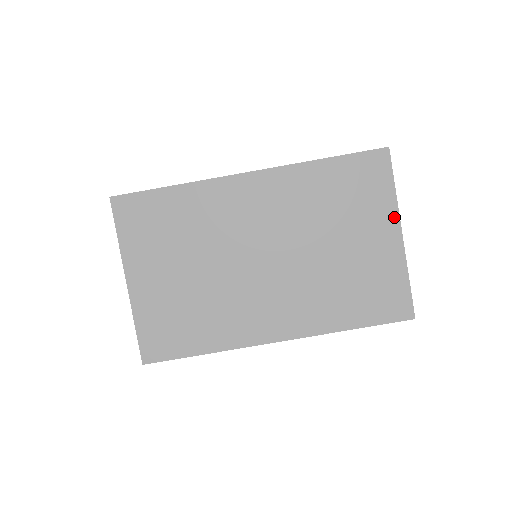
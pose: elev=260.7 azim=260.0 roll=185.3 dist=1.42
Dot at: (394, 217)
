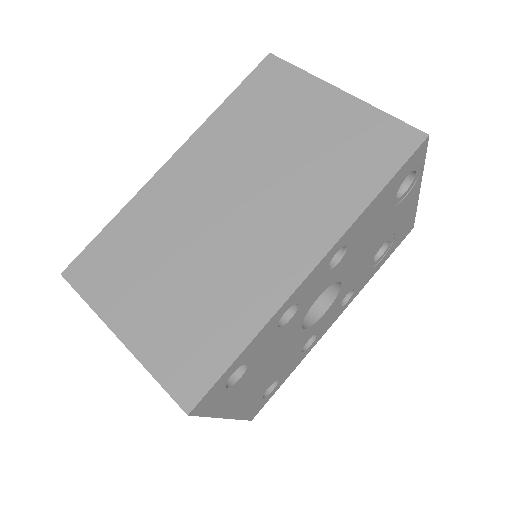
Dot at: (322, 86)
